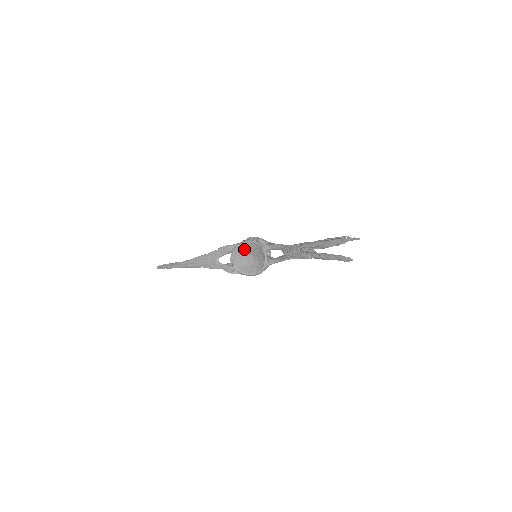
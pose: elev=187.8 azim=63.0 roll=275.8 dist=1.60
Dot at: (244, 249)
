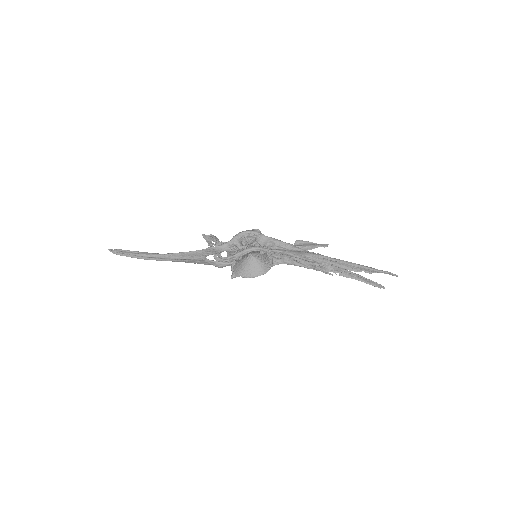
Dot at: (245, 255)
